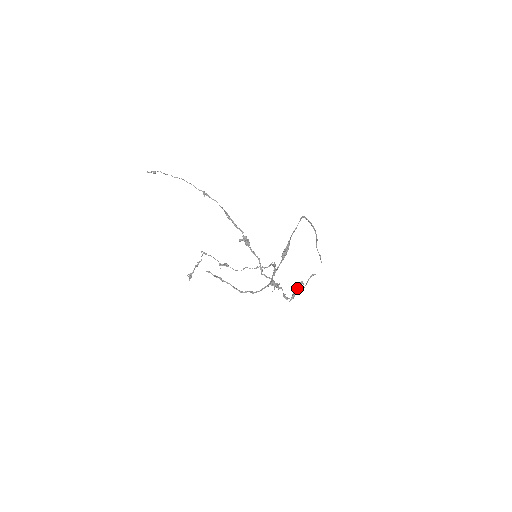
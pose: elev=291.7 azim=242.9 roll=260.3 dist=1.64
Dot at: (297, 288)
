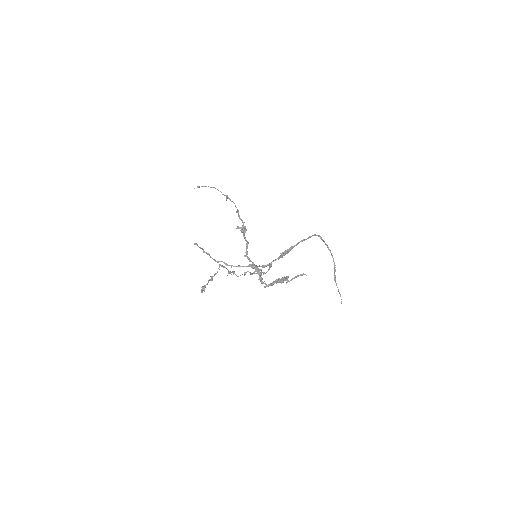
Dot at: (279, 278)
